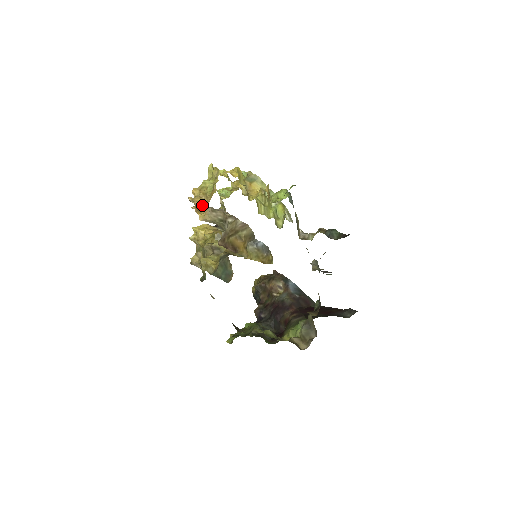
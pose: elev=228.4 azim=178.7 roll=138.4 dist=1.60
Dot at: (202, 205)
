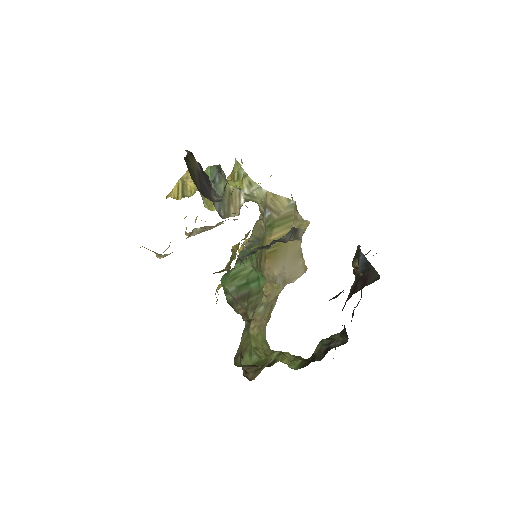
Dot at: occluded
